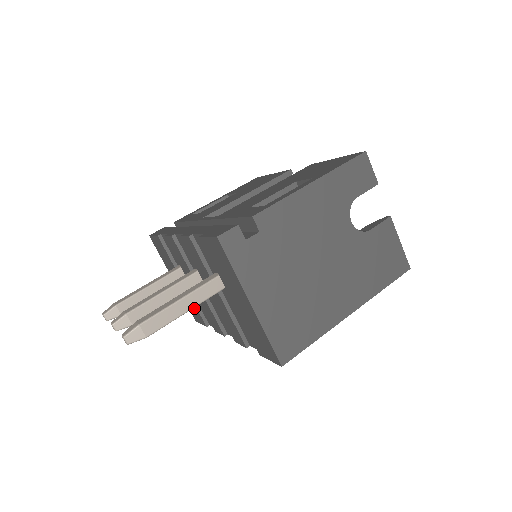
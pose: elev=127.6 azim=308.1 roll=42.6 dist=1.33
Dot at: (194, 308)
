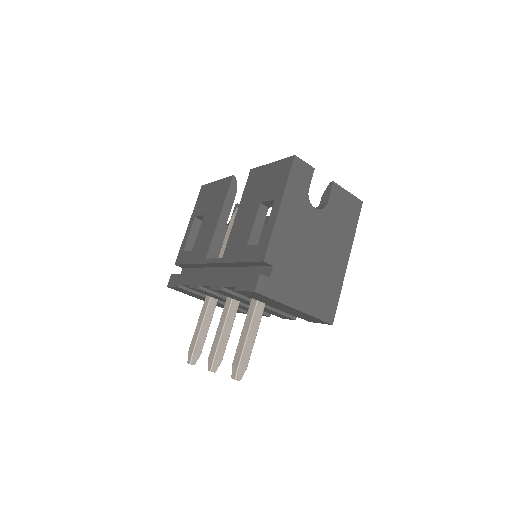
Dot at: occluded
